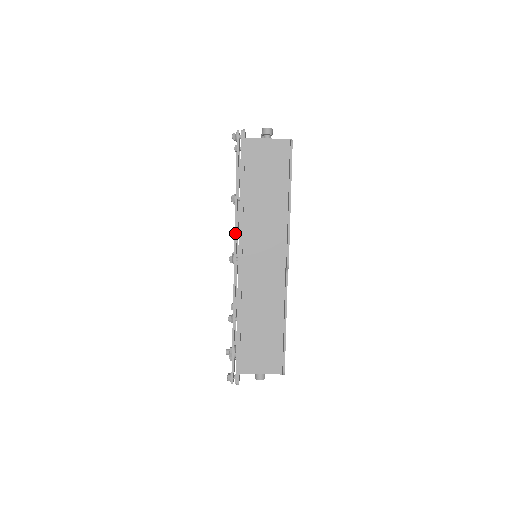
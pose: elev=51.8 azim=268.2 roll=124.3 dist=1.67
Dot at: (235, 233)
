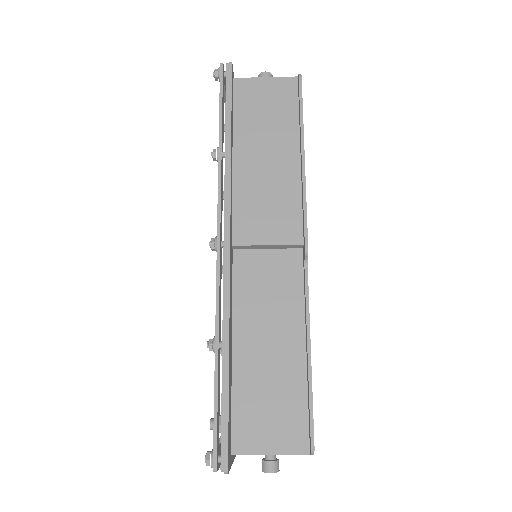
Dot at: (218, 200)
